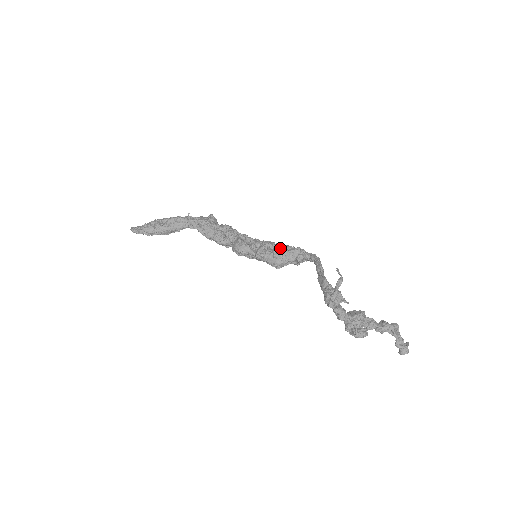
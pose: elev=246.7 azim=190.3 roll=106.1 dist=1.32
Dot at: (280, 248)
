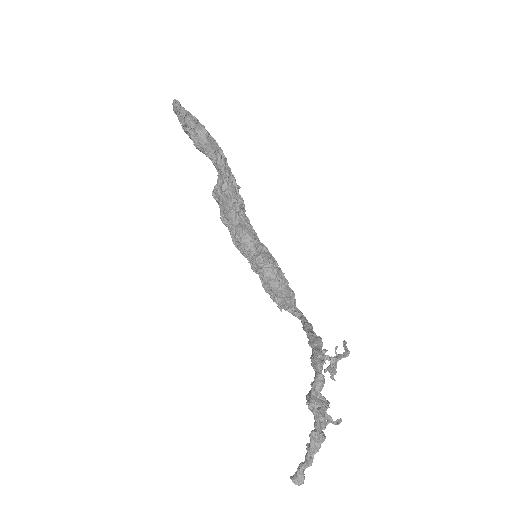
Dot at: occluded
